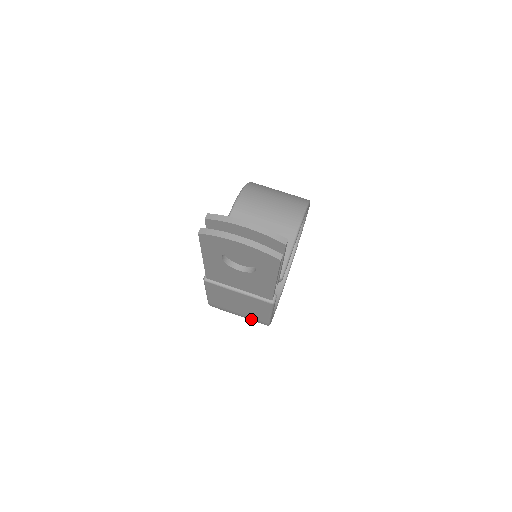
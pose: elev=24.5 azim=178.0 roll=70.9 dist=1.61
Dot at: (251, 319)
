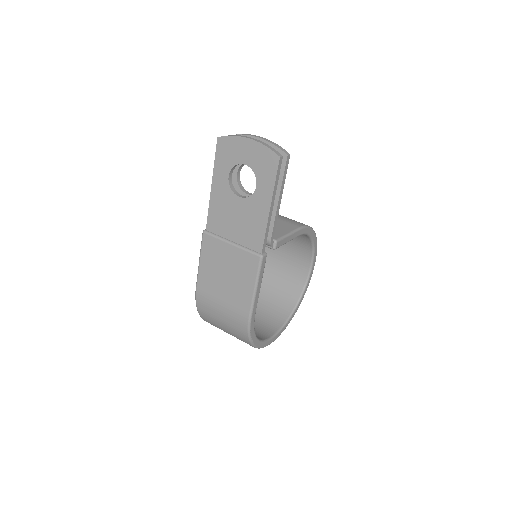
Dot at: (233, 314)
